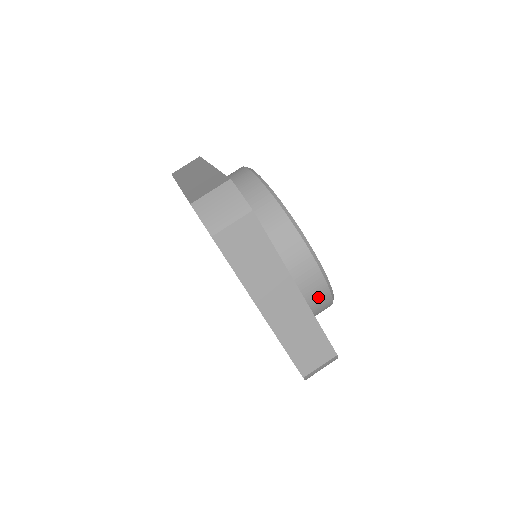
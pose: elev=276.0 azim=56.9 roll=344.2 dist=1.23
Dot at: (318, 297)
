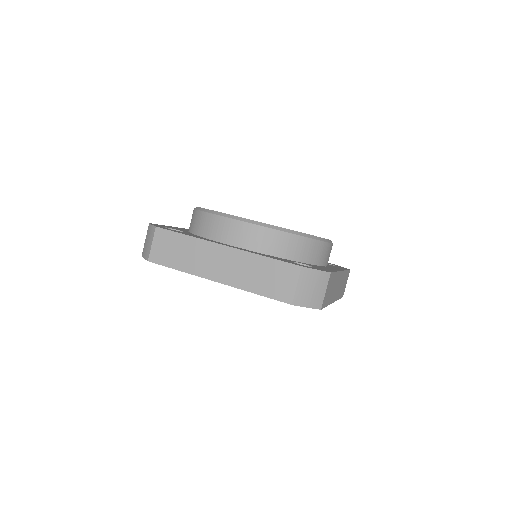
Dot at: occluded
